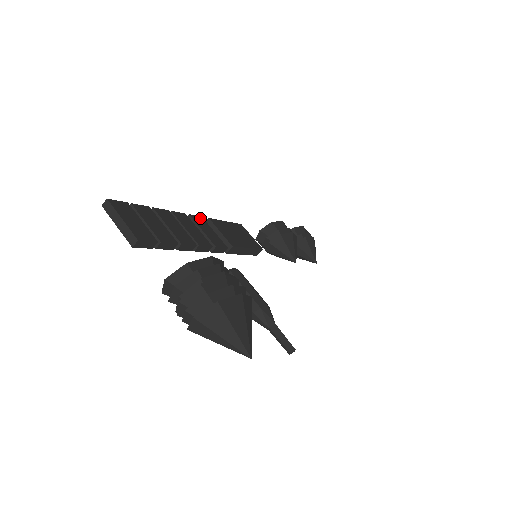
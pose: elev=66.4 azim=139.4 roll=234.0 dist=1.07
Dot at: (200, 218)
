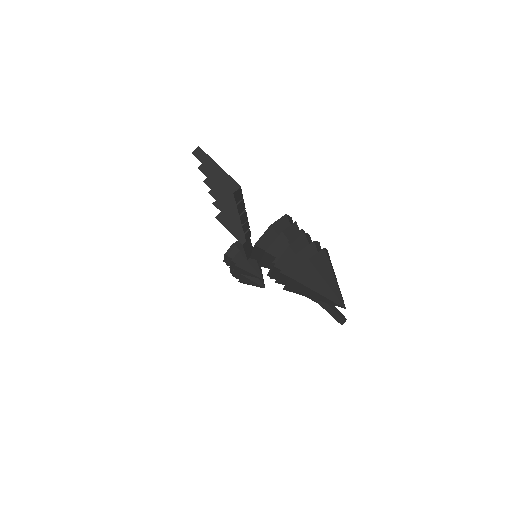
Dot at: occluded
